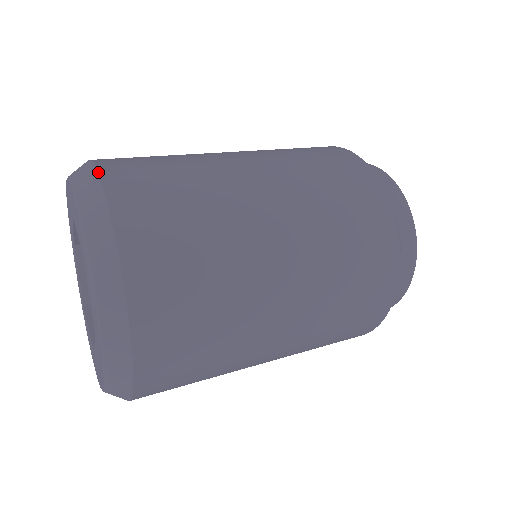
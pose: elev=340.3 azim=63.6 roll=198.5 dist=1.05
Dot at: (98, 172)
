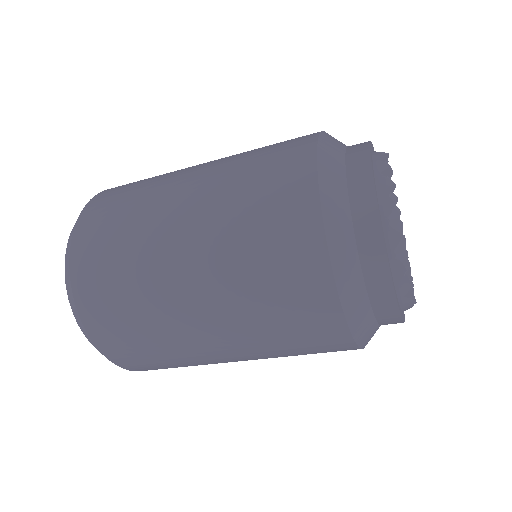
Dot at: occluded
